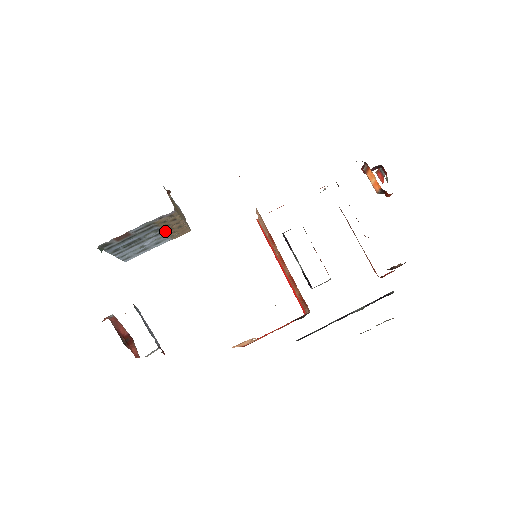
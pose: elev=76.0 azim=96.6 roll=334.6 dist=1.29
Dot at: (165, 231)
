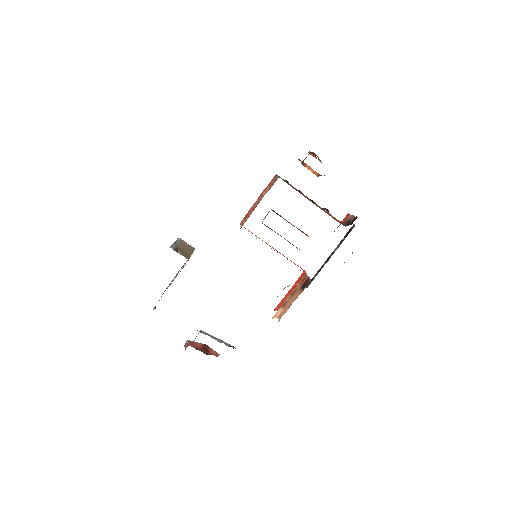
Dot at: occluded
